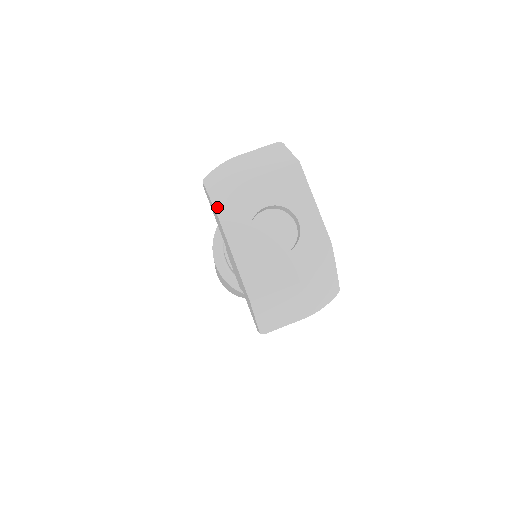
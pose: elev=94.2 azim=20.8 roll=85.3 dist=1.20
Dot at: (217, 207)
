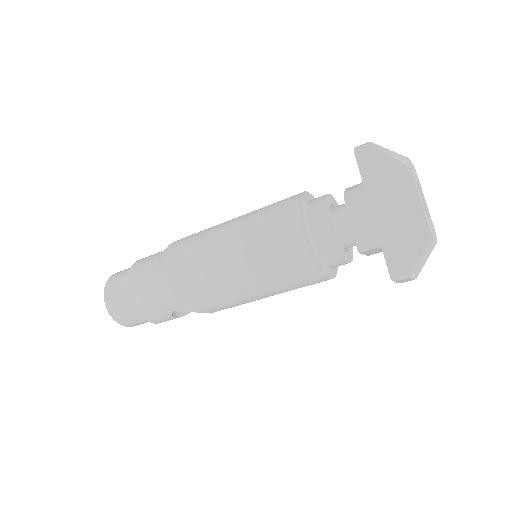
Dot at: (404, 162)
